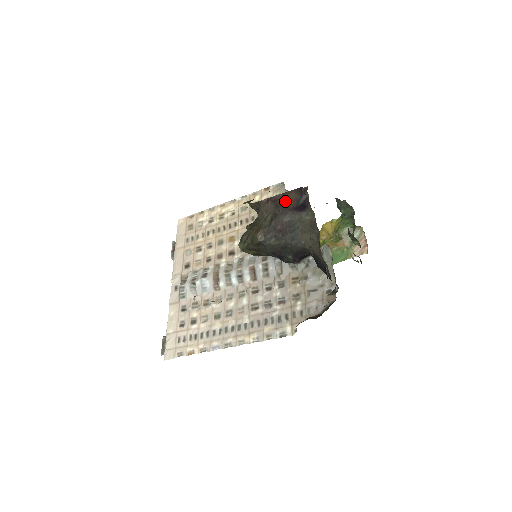
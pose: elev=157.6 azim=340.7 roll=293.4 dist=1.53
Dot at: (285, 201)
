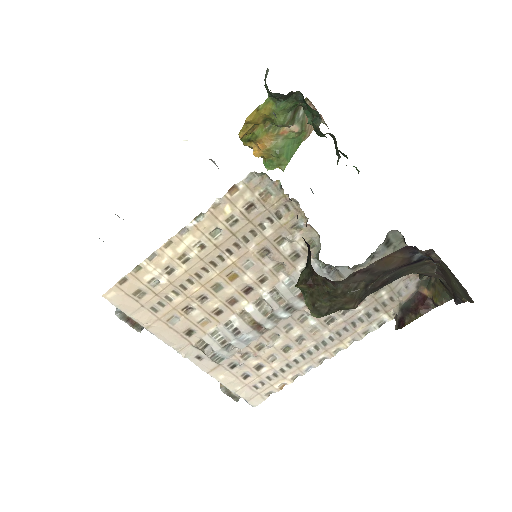
Dot at: (387, 267)
